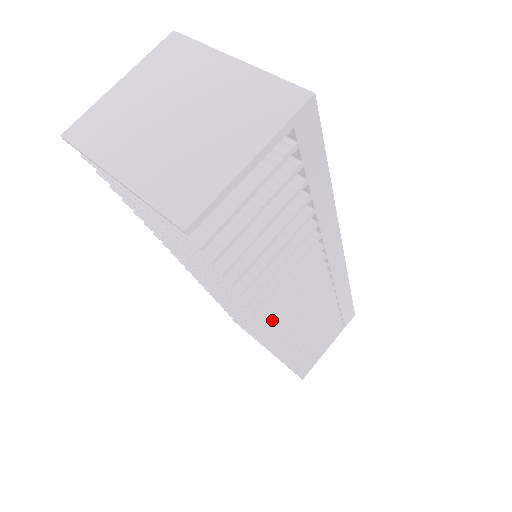
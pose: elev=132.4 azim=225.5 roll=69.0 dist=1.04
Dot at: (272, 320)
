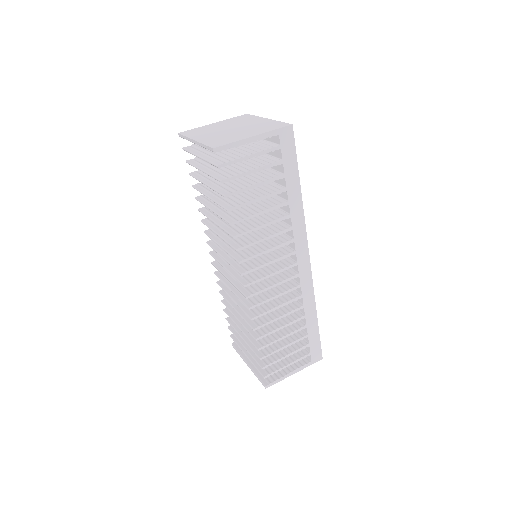
Dot at: occluded
